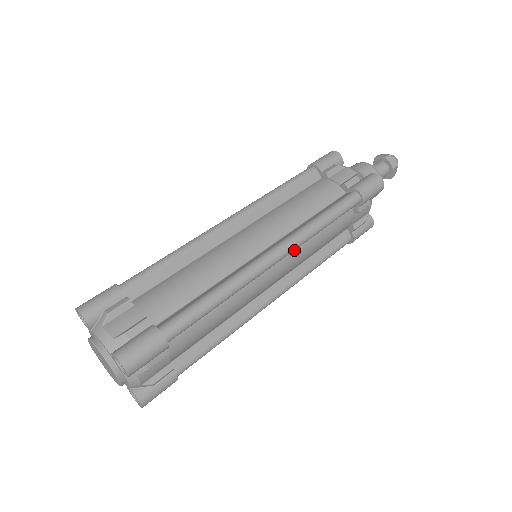
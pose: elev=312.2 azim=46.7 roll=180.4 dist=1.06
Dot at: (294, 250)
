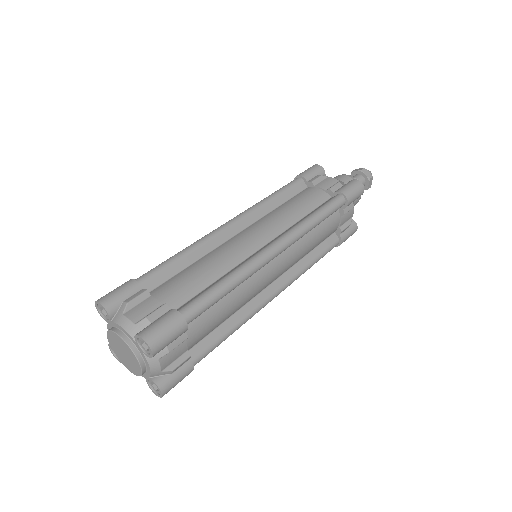
Dot at: (291, 246)
